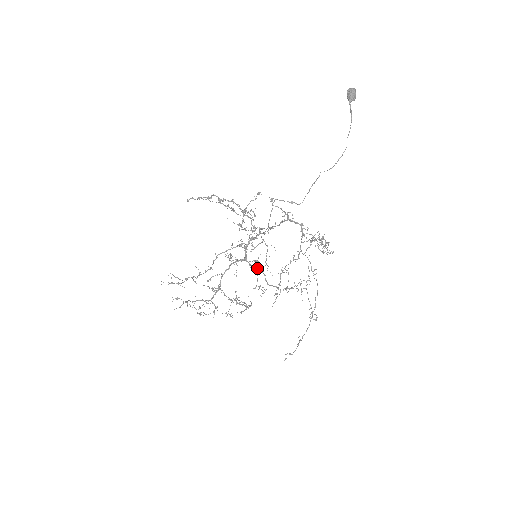
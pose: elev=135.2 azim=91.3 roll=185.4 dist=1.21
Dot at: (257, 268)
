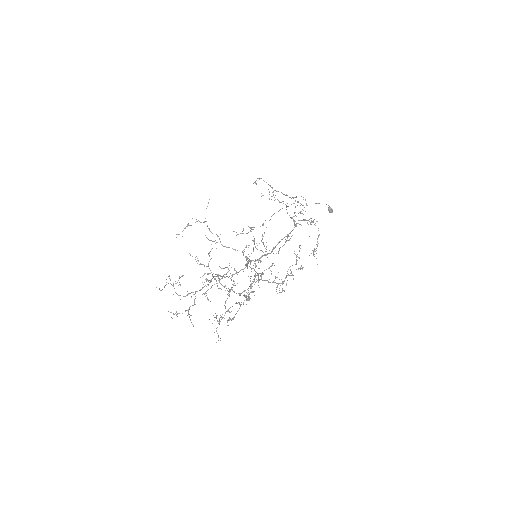
Dot at: occluded
